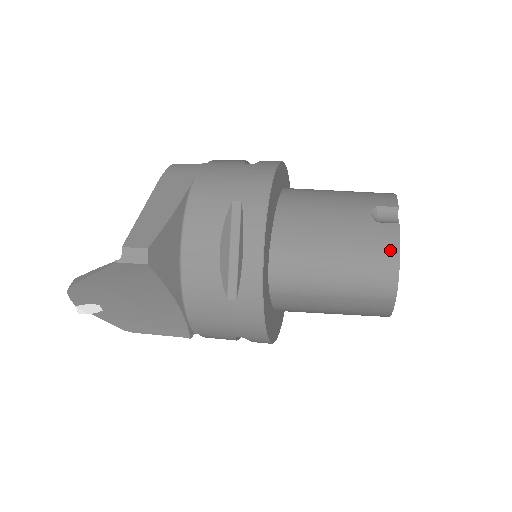
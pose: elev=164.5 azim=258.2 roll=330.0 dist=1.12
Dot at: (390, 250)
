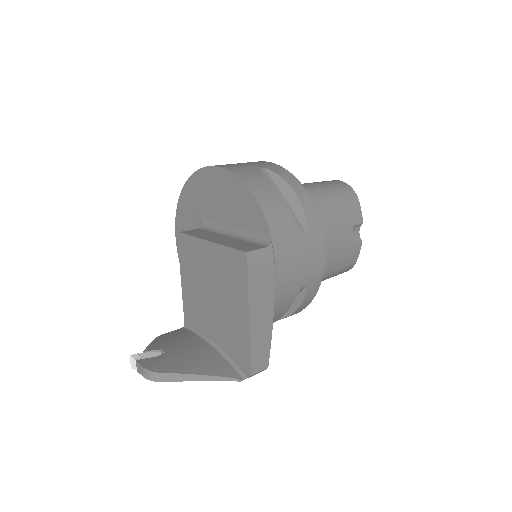
Dot at: (353, 262)
